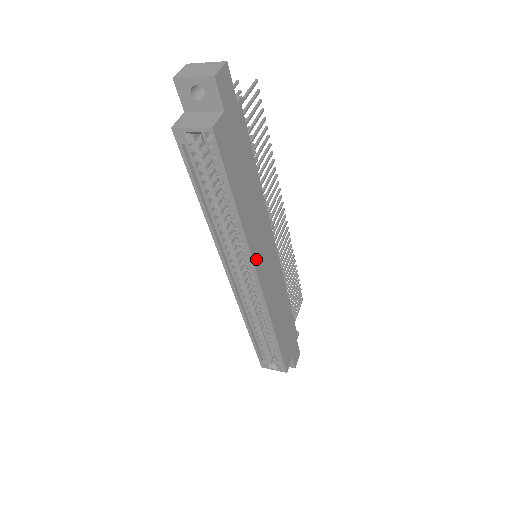
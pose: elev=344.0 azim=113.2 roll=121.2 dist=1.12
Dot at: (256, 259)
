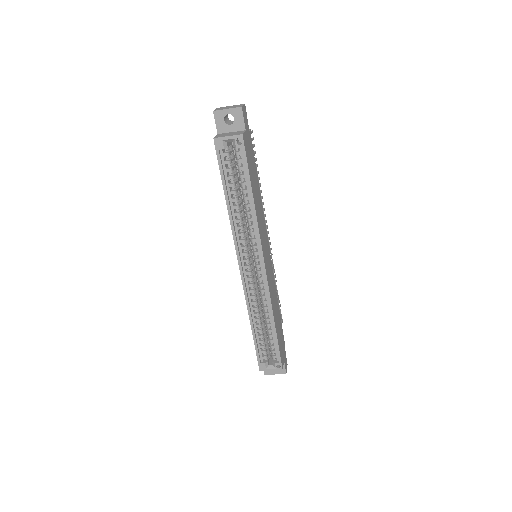
Dot at: (262, 245)
